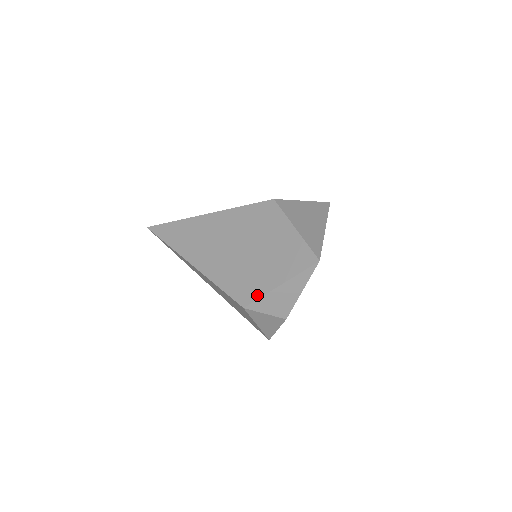
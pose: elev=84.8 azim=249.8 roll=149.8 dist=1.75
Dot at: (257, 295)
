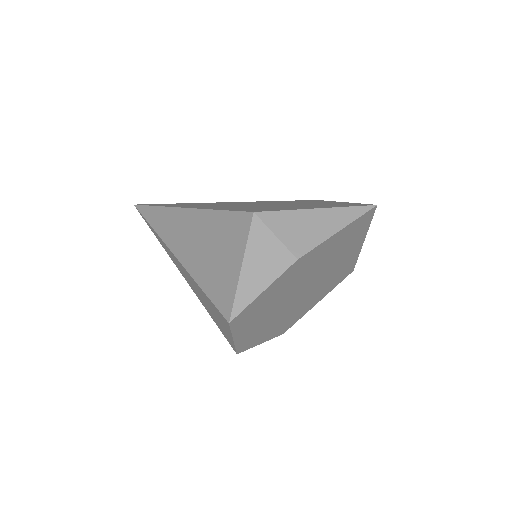
Dot at: (279, 209)
